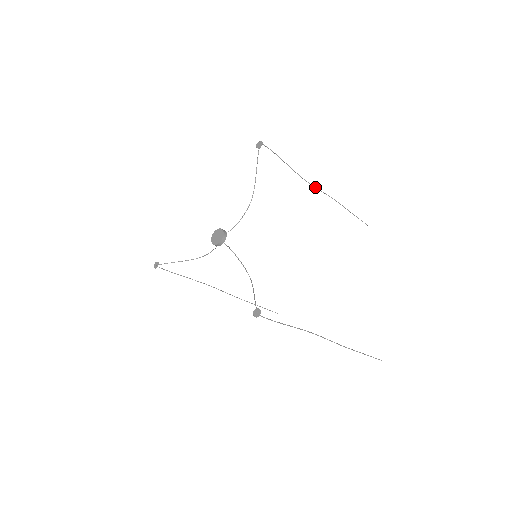
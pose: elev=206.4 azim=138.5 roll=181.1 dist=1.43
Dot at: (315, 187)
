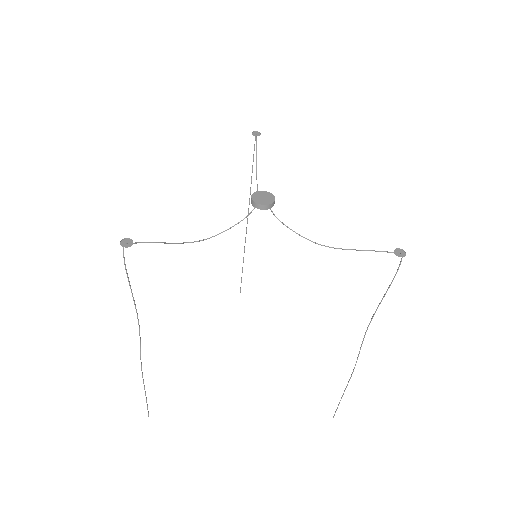
Dot at: (247, 220)
